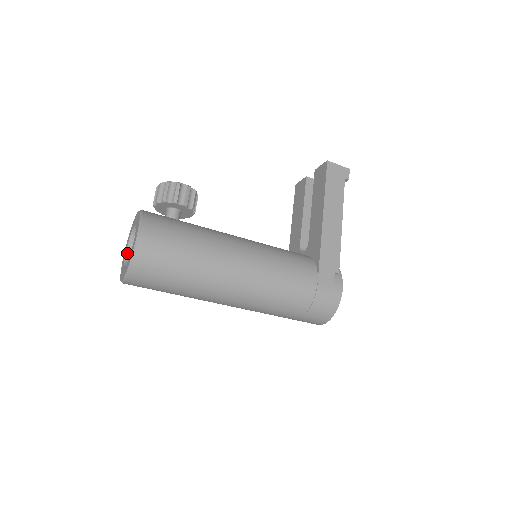
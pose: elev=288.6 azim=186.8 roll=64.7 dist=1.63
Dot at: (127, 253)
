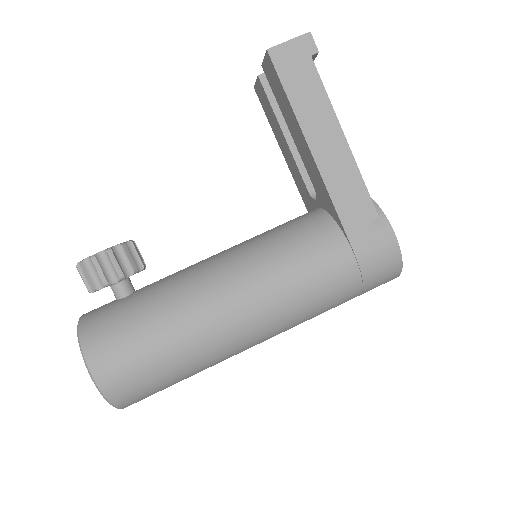
Dot at: occluded
